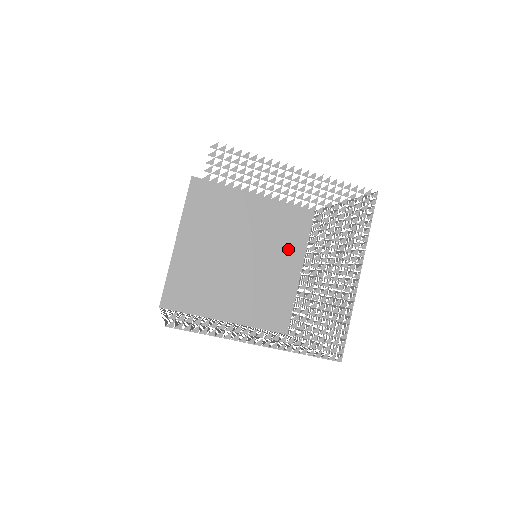
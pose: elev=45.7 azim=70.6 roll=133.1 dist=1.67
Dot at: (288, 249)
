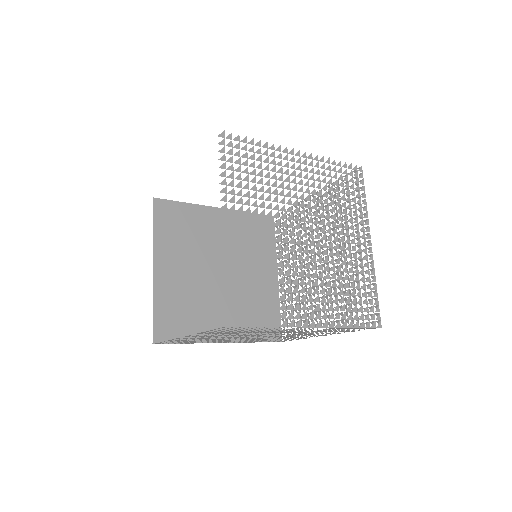
Dot at: (310, 227)
